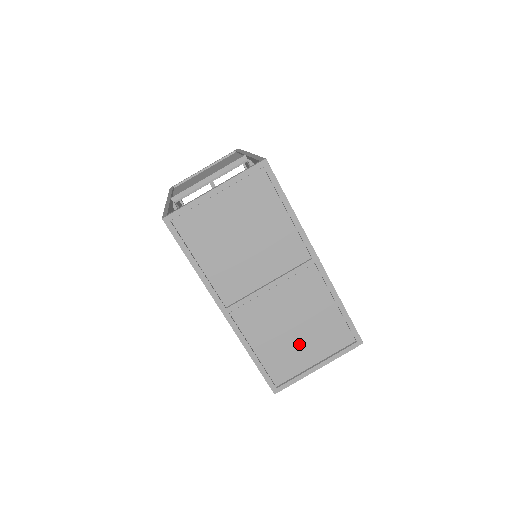
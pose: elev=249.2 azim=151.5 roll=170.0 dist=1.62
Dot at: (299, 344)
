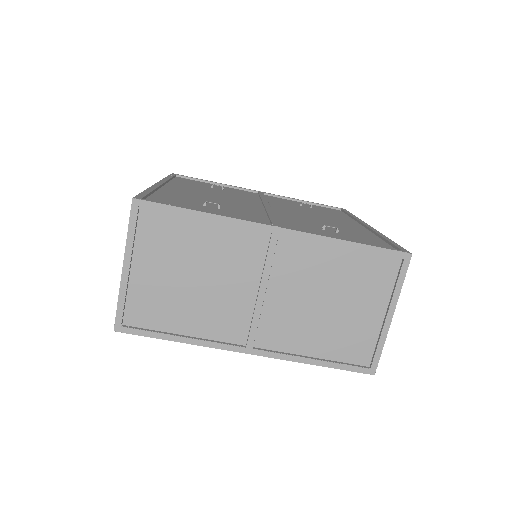
Dot at: (348, 313)
